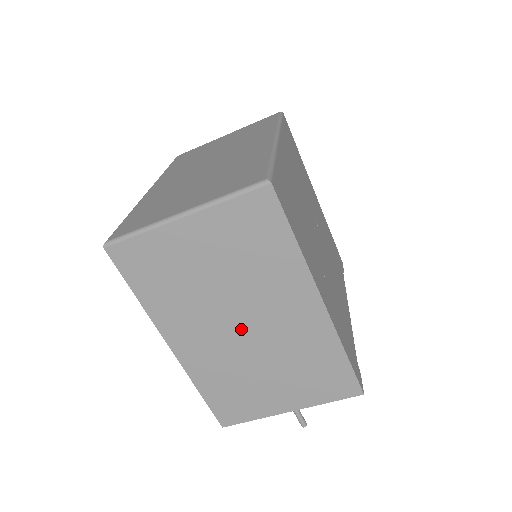
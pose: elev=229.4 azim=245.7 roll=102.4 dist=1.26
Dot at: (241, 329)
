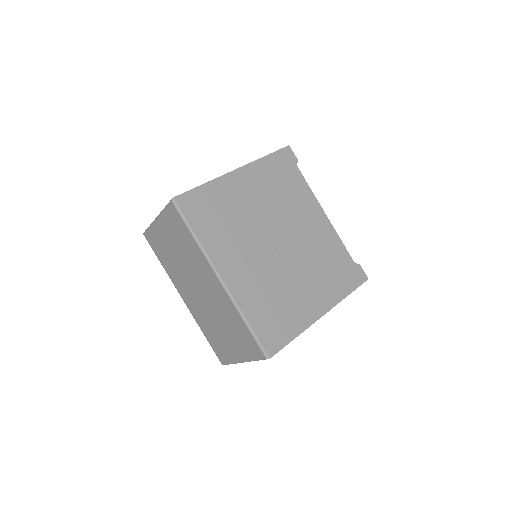
Dot at: occluded
